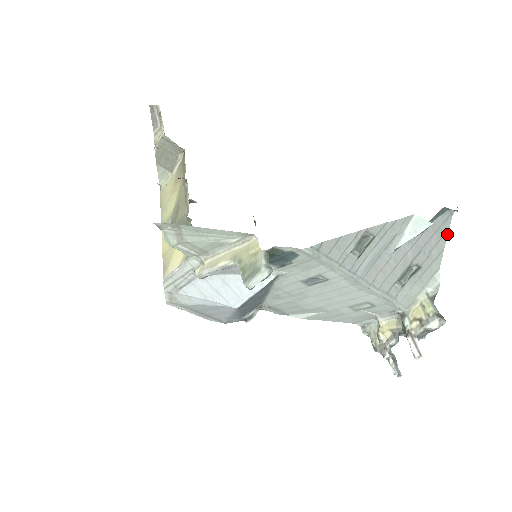
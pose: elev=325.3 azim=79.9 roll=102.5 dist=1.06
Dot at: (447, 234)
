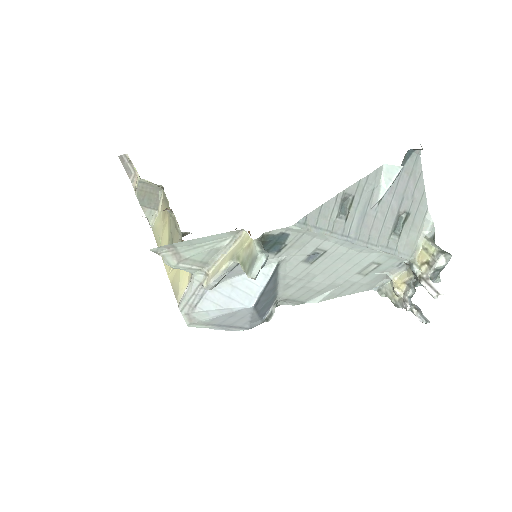
Dot at: (422, 174)
